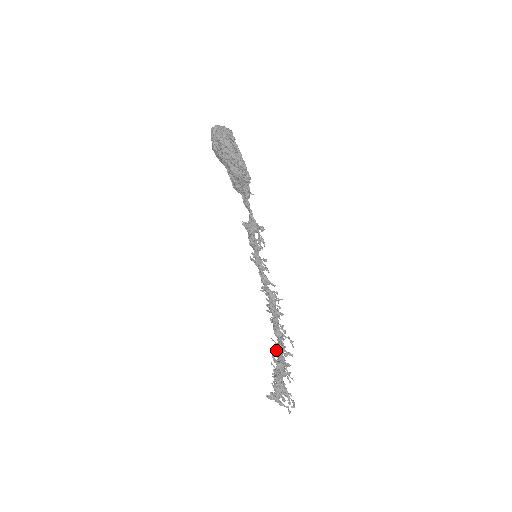
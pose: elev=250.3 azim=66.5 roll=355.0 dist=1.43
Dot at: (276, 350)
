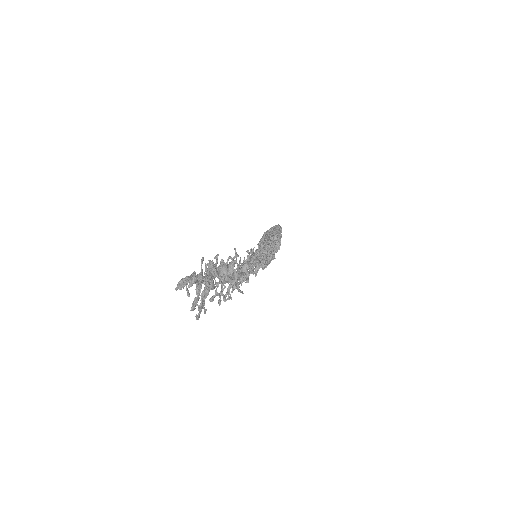
Dot at: occluded
